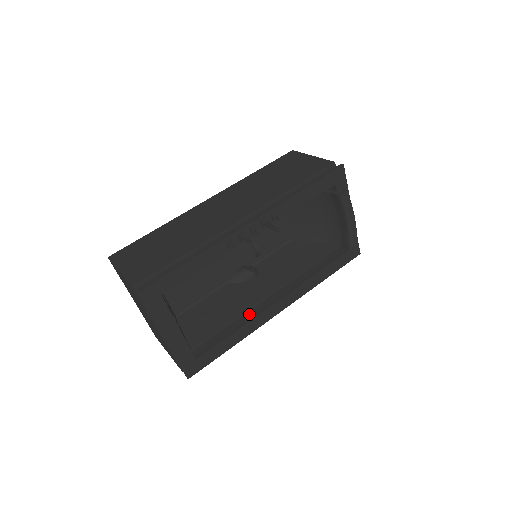
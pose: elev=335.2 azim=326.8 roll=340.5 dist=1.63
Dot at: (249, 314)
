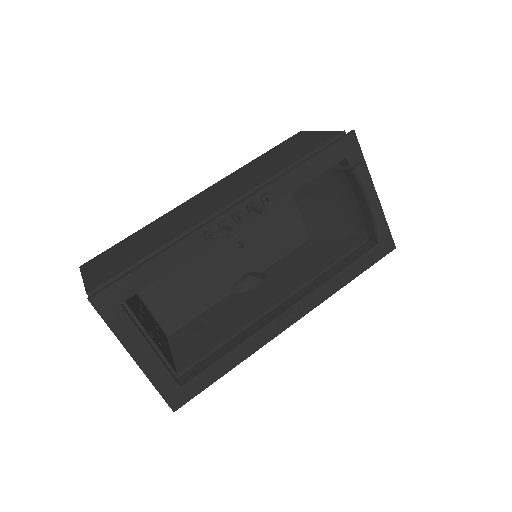
Dot at: (250, 328)
